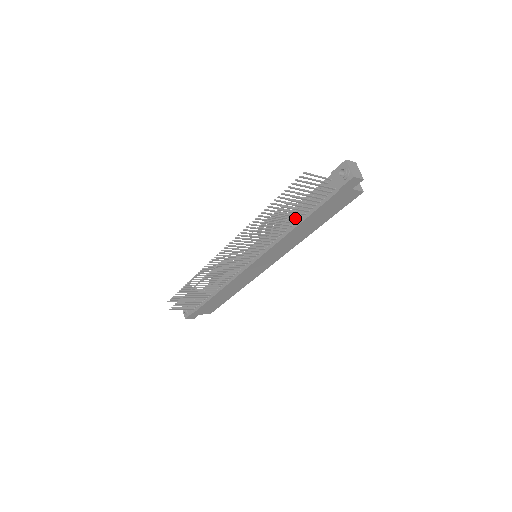
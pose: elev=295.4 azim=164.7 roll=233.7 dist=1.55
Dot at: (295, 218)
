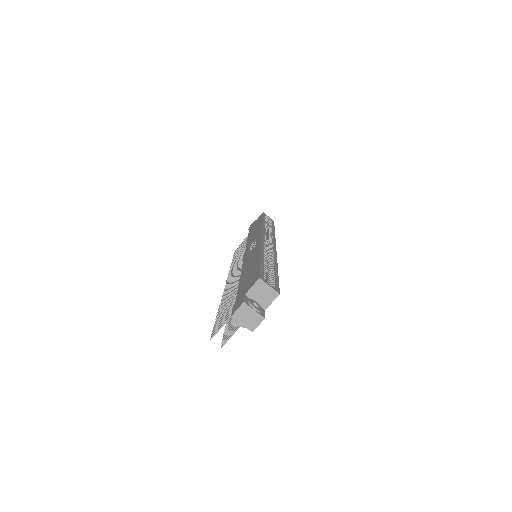
Dot at: occluded
